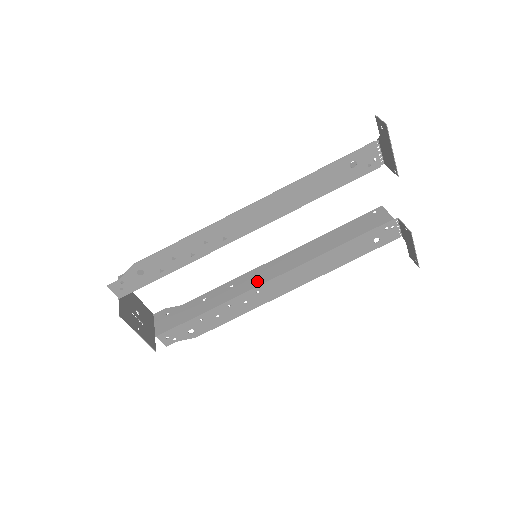
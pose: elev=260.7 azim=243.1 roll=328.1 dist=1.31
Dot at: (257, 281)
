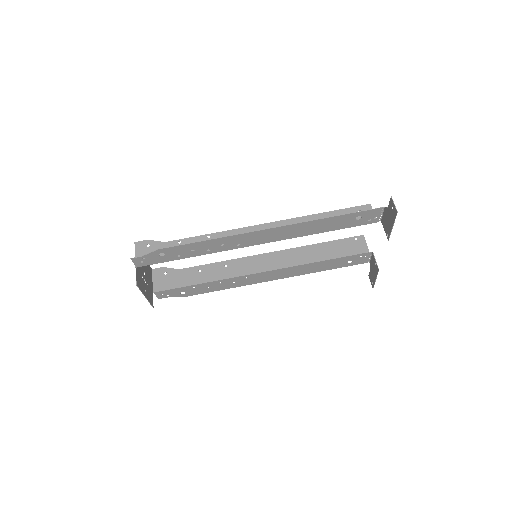
Dot at: (248, 270)
